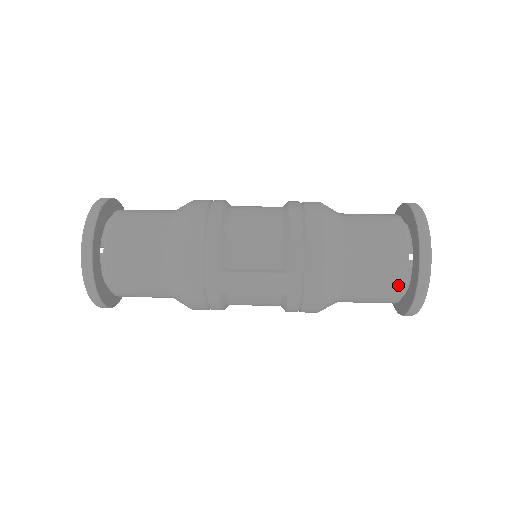
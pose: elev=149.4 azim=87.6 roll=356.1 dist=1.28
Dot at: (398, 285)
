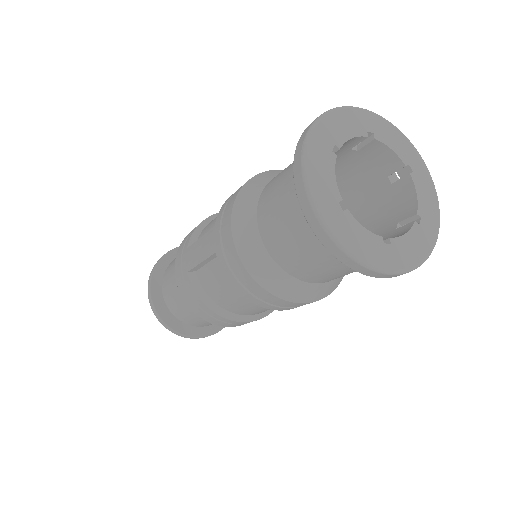
Dot at: occluded
